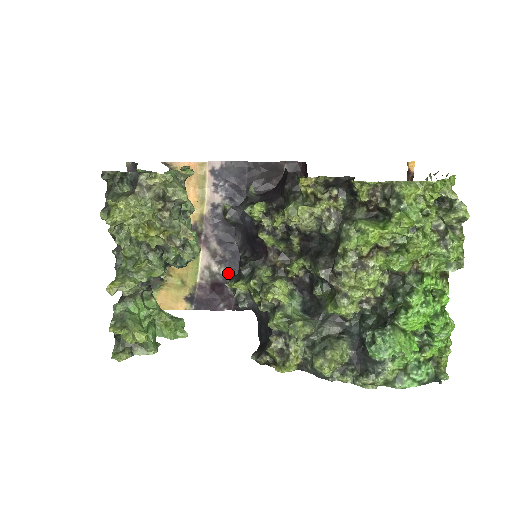
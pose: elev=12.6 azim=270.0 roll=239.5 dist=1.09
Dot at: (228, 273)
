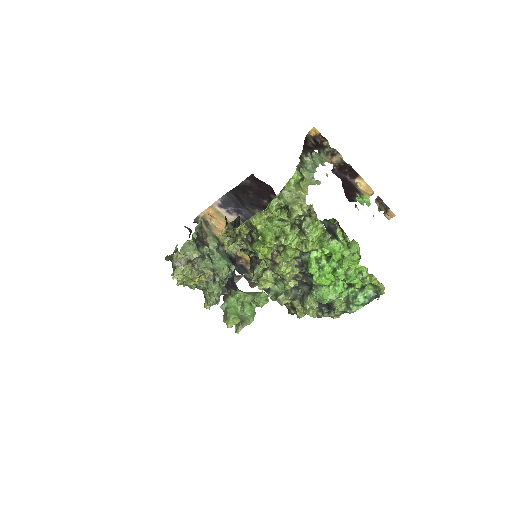
Dot at: occluded
